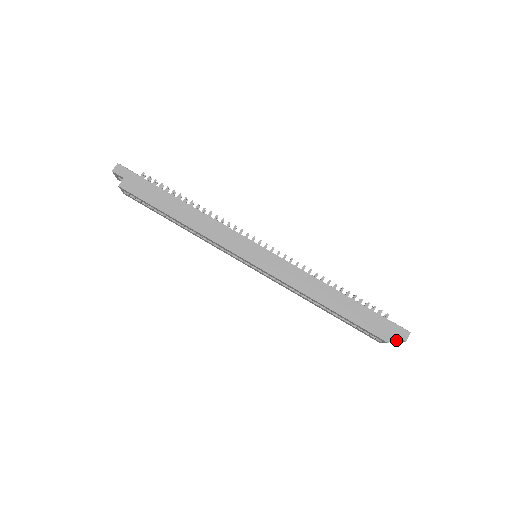
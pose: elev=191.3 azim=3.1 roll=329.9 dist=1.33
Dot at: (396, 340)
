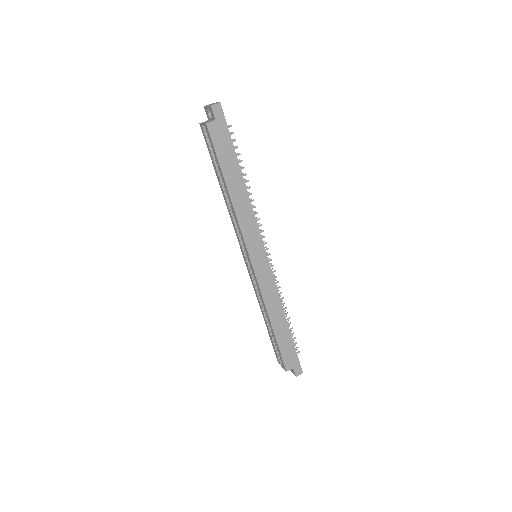
Dot at: occluded
